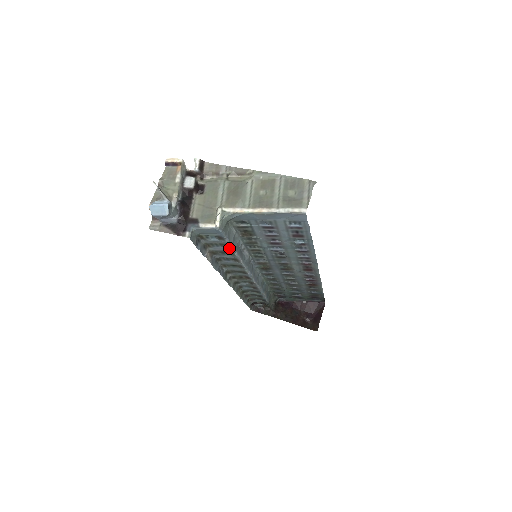
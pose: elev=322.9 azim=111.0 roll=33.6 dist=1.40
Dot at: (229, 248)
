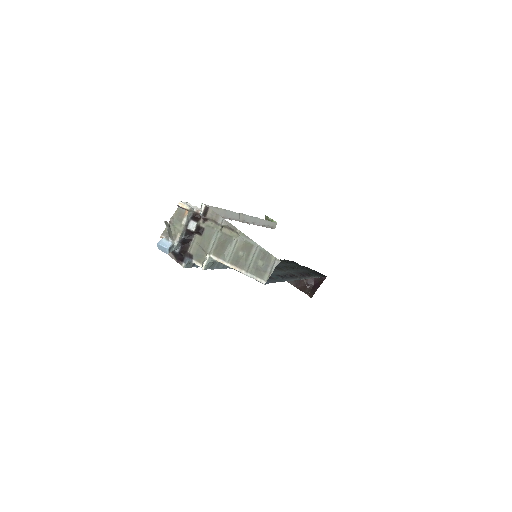
Dot at: occluded
